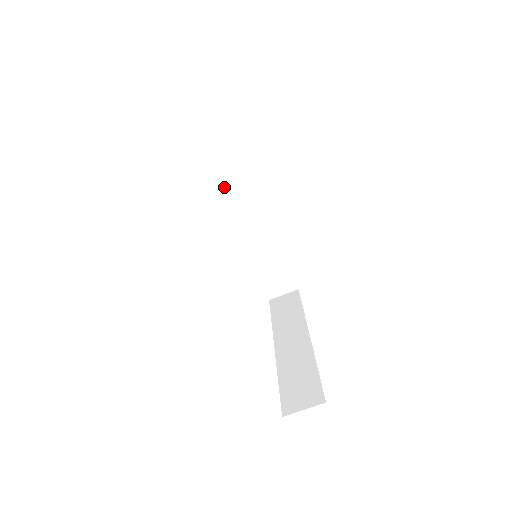
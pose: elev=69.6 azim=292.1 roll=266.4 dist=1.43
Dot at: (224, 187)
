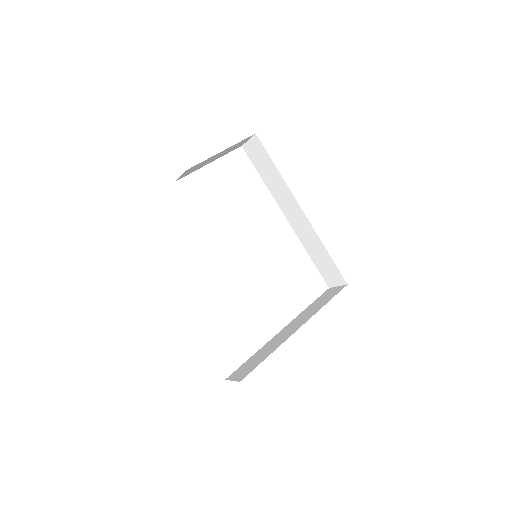
Dot at: (273, 191)
